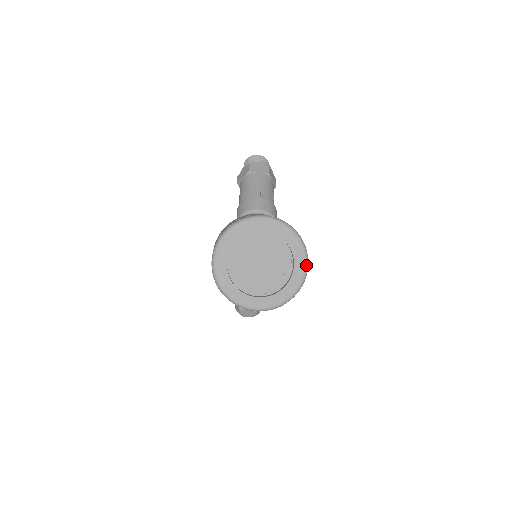
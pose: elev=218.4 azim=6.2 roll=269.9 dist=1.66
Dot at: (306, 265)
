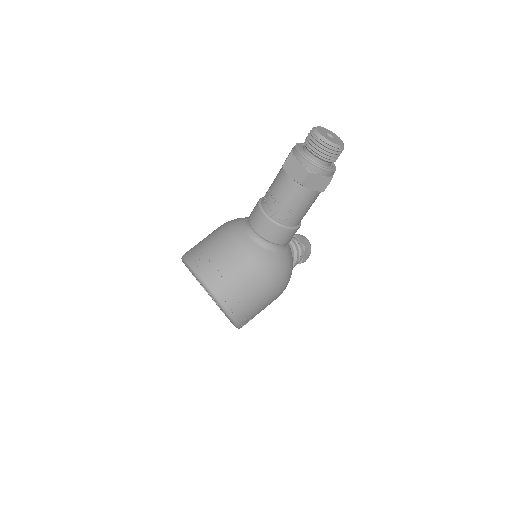
Dot at: (235, 326)
